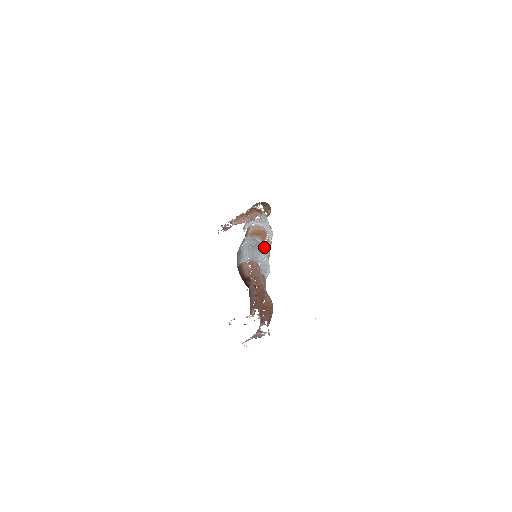
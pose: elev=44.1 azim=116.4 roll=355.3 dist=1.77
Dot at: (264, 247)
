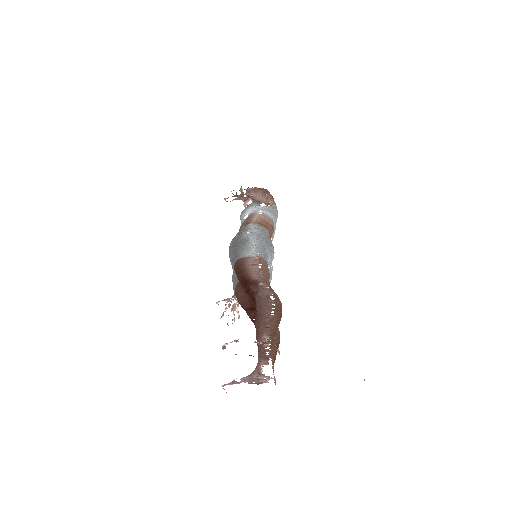
Dot at: occluded
